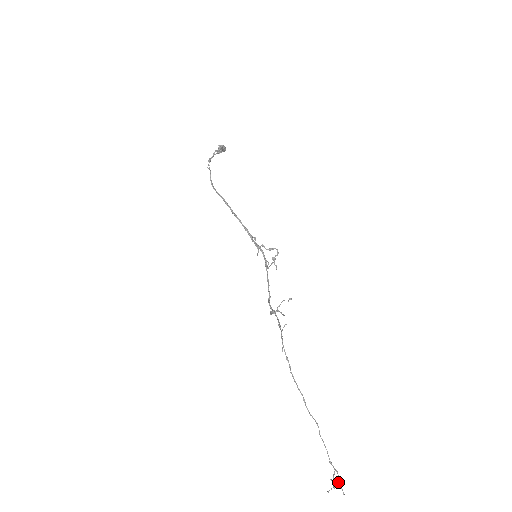
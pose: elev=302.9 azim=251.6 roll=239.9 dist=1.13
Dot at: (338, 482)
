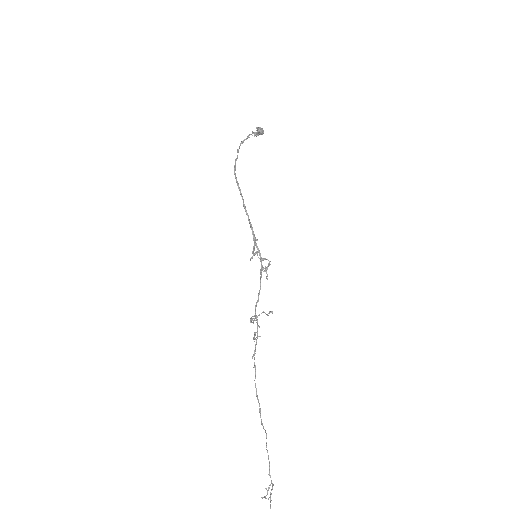
Dot at: (270, 495)
